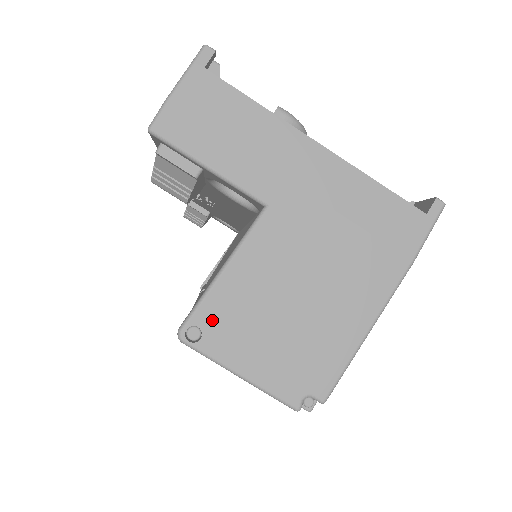
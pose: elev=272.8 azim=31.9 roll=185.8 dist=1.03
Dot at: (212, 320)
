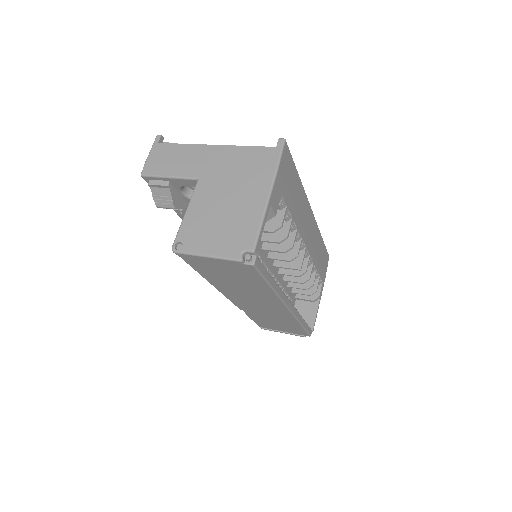
Dot at: (186, 236)
